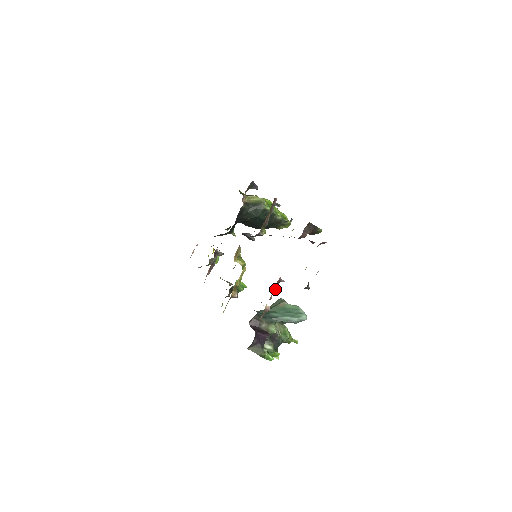
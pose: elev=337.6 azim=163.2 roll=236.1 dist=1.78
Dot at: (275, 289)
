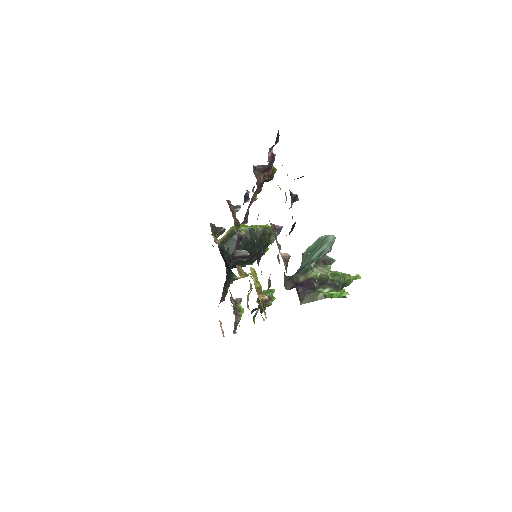
Dot at: (276, 235)
